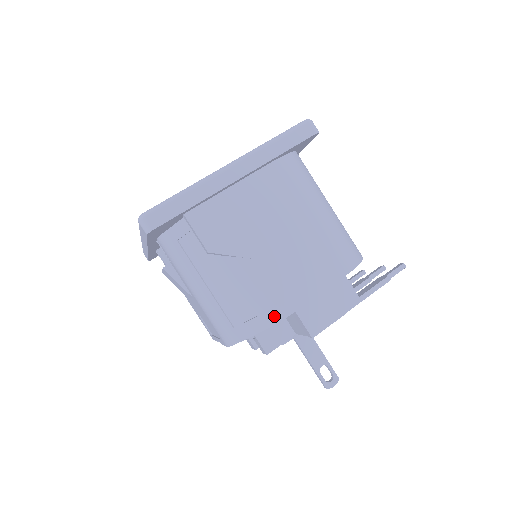
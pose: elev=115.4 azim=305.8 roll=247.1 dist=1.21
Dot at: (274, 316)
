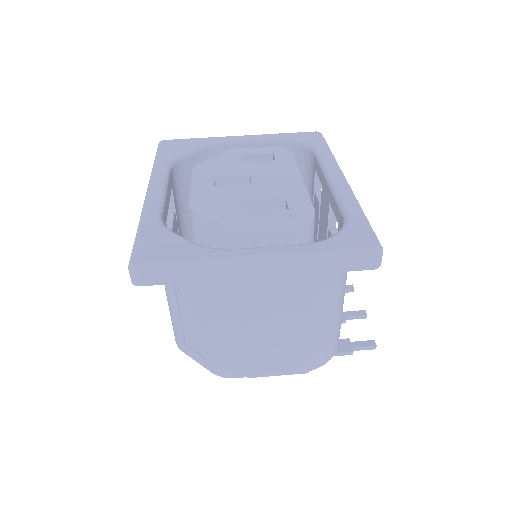
Dot at: (220, 372)
